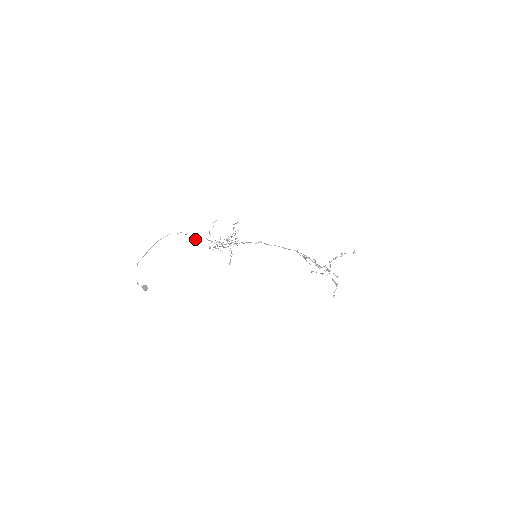
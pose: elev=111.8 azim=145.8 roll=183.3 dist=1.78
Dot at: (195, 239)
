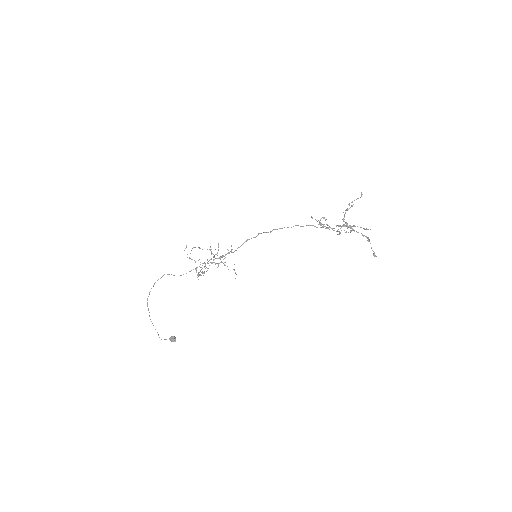
Dot at: occluded
